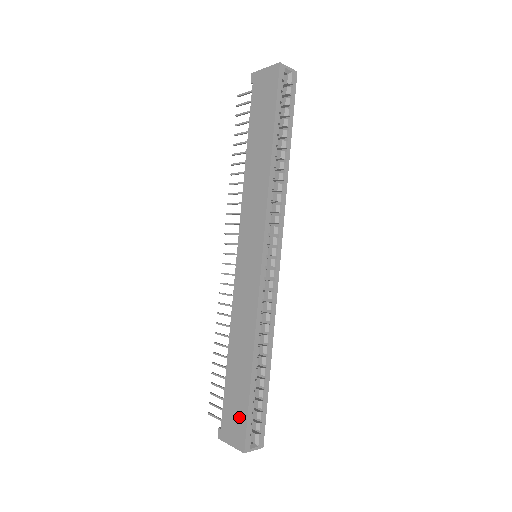
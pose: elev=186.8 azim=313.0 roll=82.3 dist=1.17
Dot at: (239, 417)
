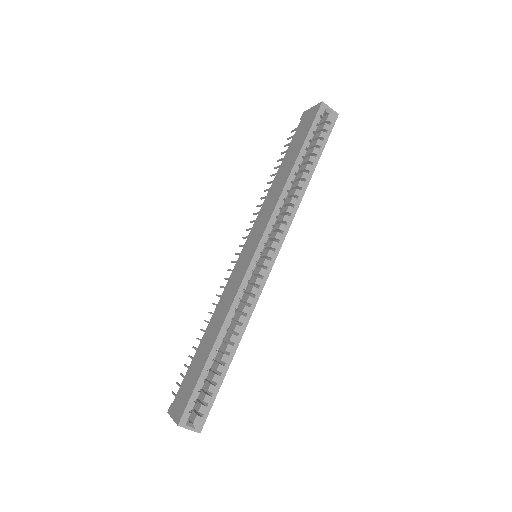
Dot at: (188, 392)
